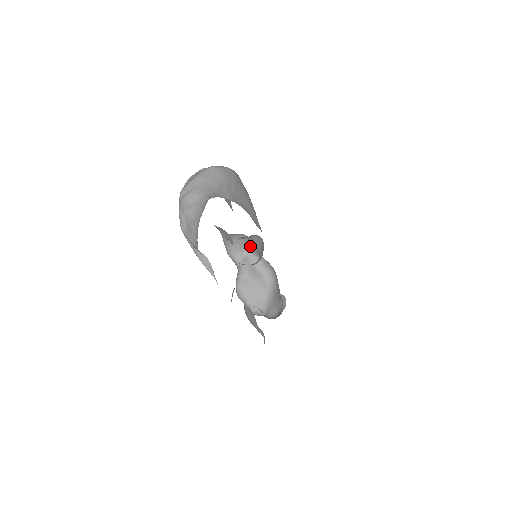
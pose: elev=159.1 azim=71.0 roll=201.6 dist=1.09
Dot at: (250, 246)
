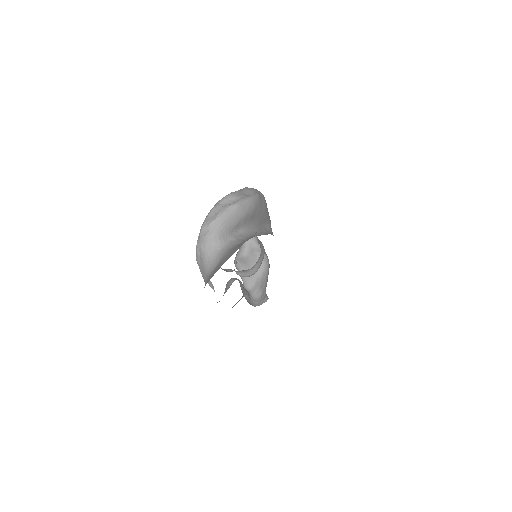
Dot at: occluded
